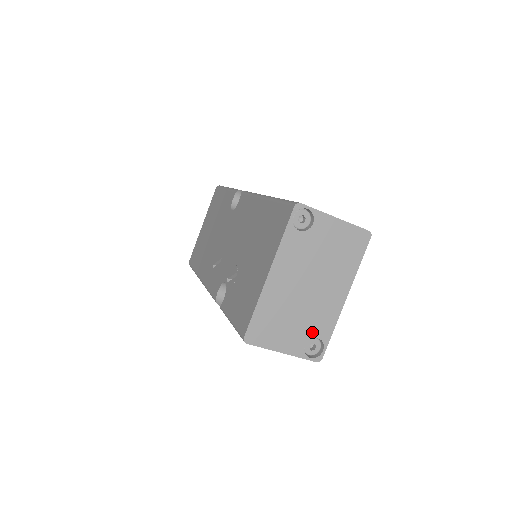
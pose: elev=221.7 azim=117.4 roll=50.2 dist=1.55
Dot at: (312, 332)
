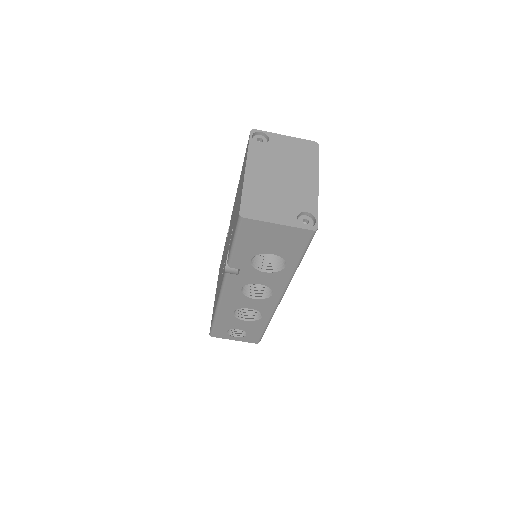
Dot at: (299, 208)
